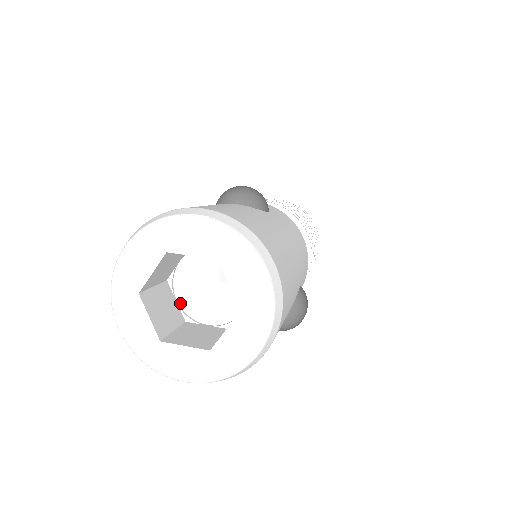
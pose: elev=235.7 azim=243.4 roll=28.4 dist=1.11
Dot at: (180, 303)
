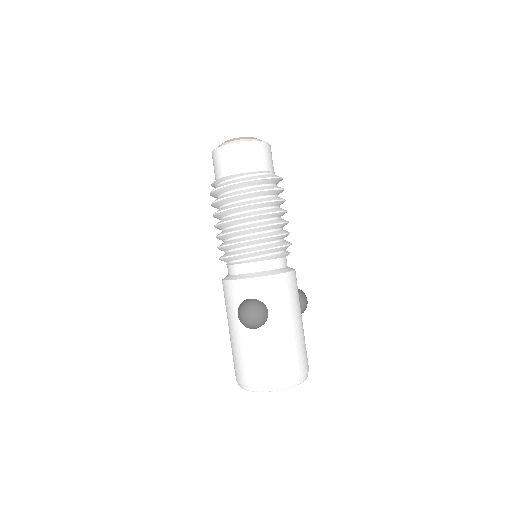
Dot at: occluded
